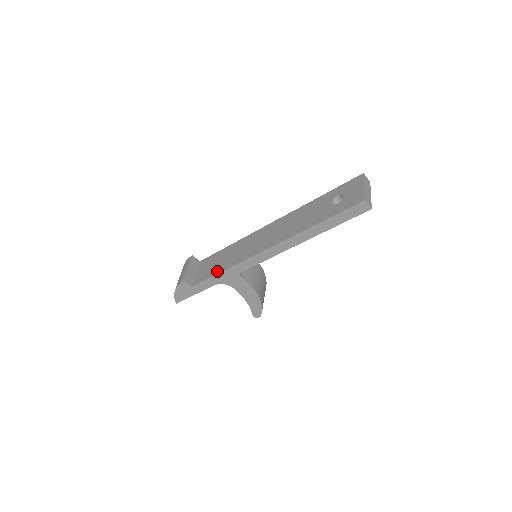
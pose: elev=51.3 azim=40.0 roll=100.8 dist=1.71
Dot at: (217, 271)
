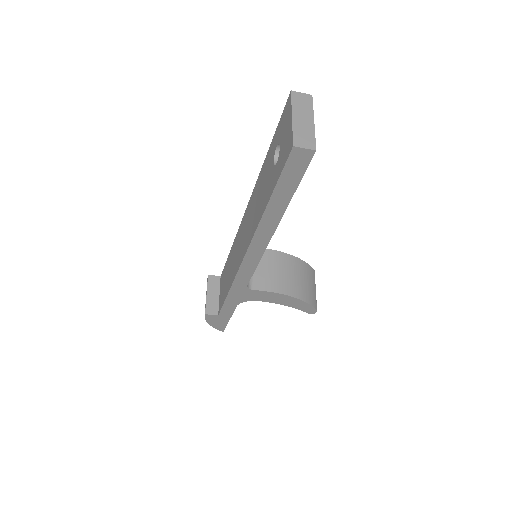
Dot at: (226, 293)
